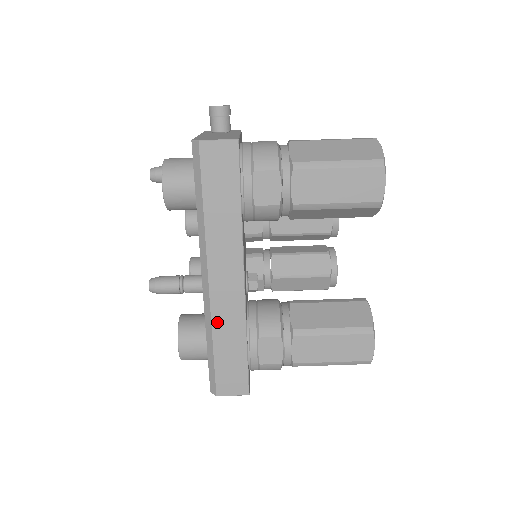
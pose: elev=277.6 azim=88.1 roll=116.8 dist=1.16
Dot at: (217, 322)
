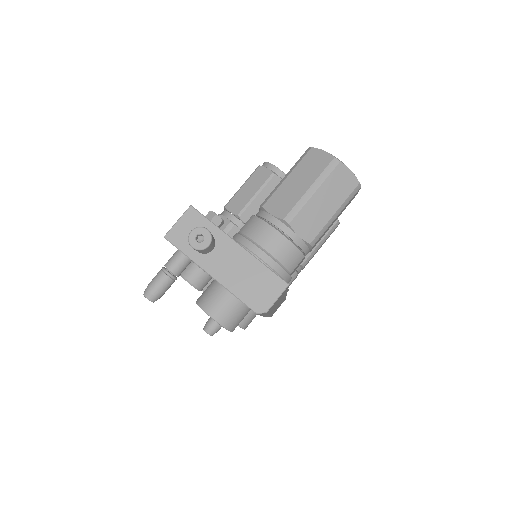
Dot at: occluded
